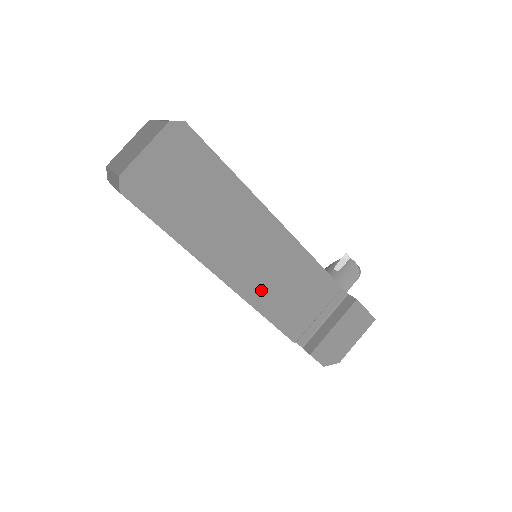
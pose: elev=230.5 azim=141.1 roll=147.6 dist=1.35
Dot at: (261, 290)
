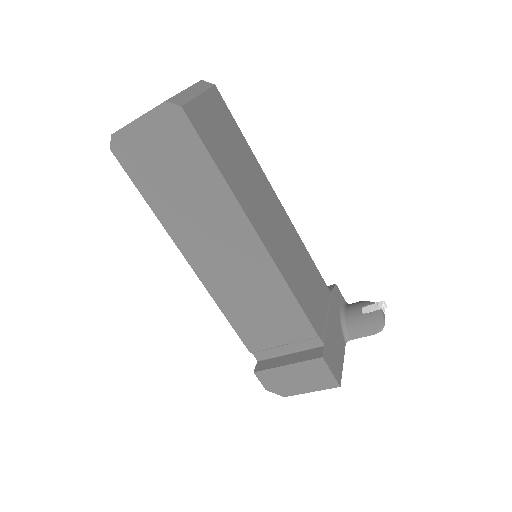
Dot at: (227, 292)
